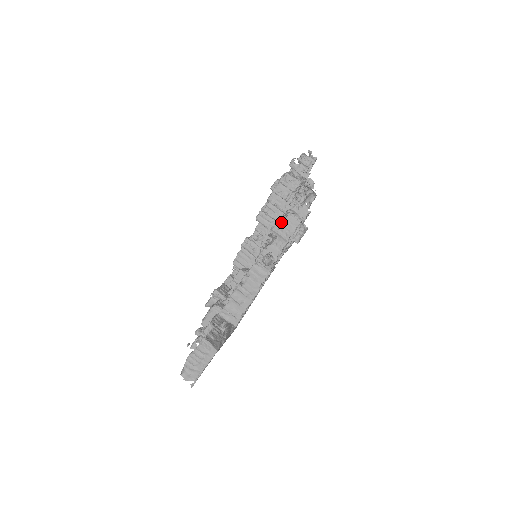
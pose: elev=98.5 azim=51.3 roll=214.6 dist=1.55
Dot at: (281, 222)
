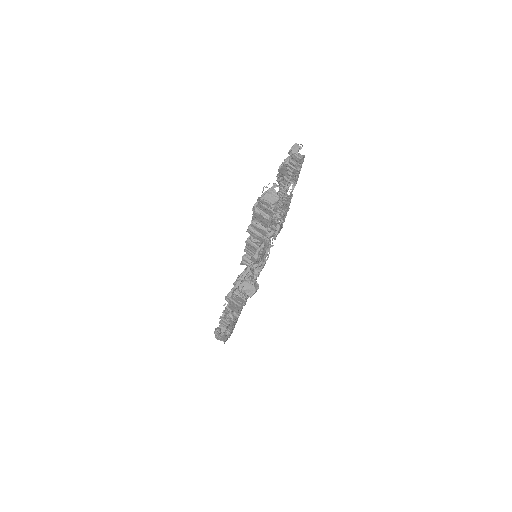
Dot at: (229, 299)
